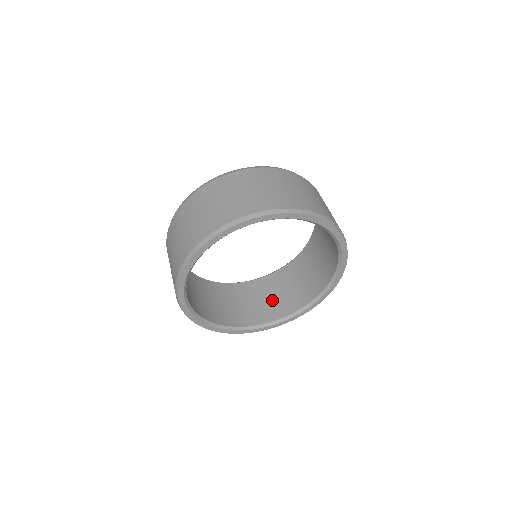
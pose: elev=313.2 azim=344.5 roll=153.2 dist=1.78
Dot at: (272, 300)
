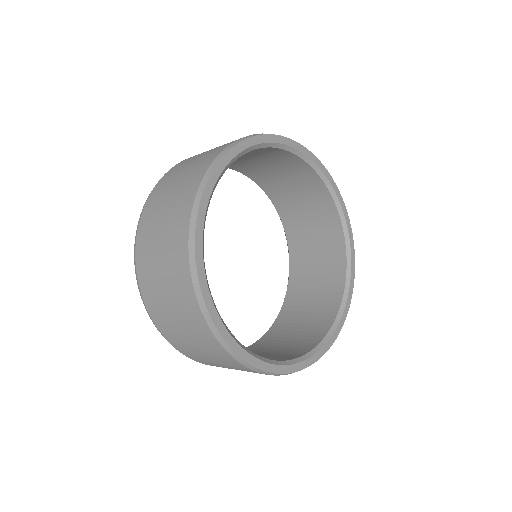
Dot at: (289, 344)
